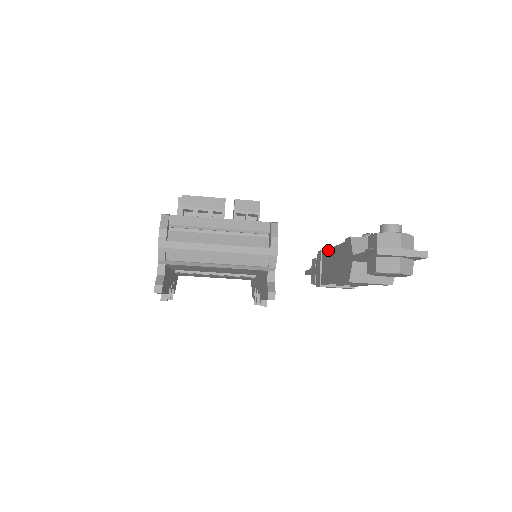
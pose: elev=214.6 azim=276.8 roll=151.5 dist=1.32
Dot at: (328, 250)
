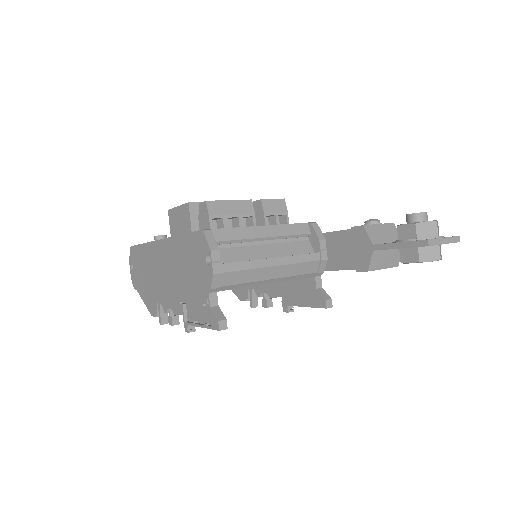
Dot at: occluded
